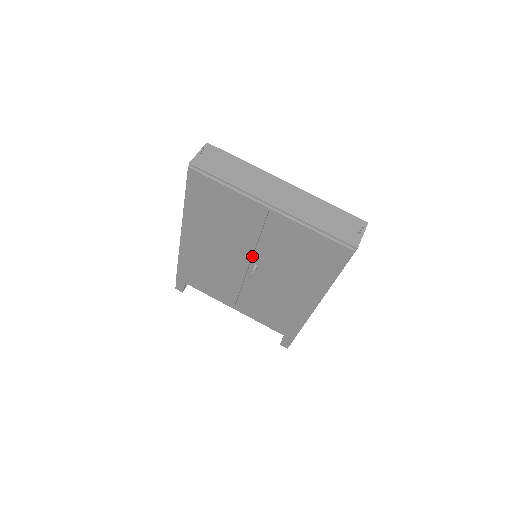
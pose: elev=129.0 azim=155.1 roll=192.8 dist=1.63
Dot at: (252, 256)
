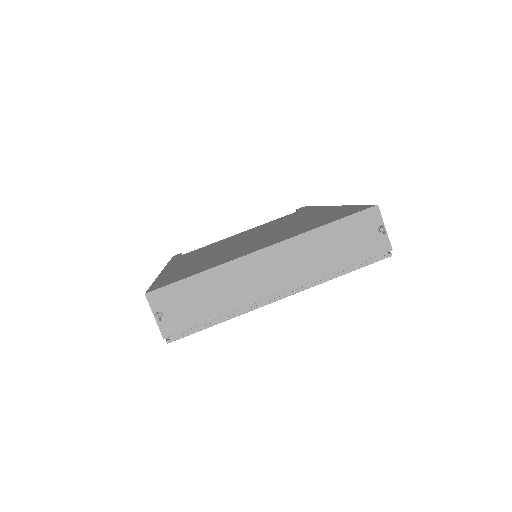
Dot at: occluded
